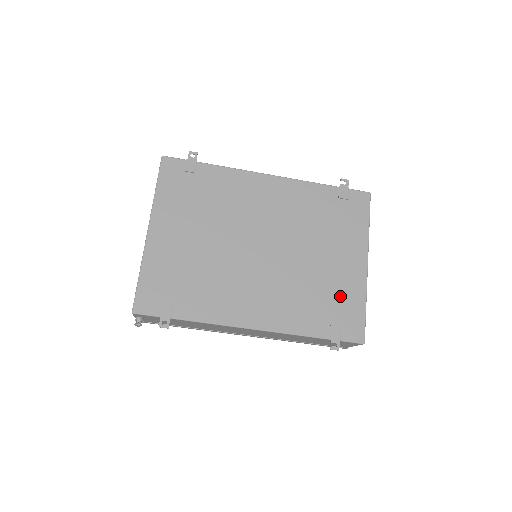
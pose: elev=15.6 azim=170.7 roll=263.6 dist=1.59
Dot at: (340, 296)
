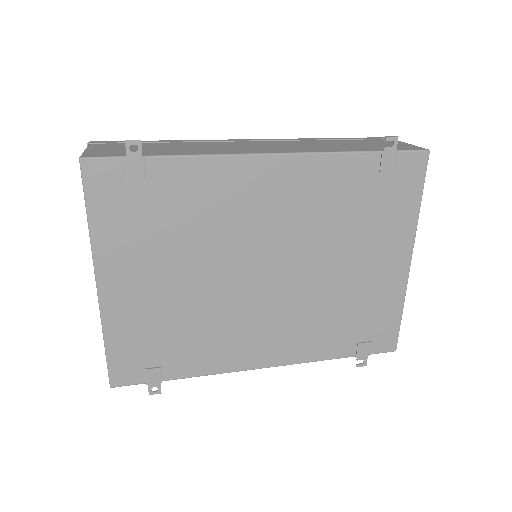
Dot at: (371, 308)
